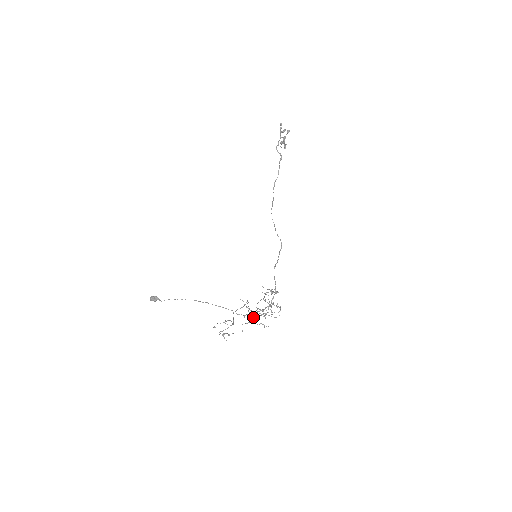
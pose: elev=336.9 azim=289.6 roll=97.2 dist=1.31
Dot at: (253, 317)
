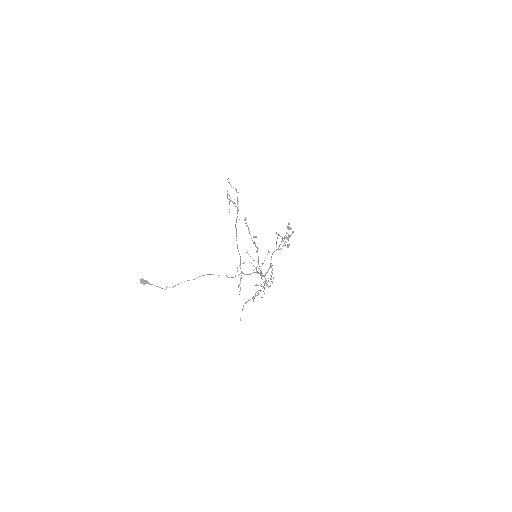
Dot at: occluded
